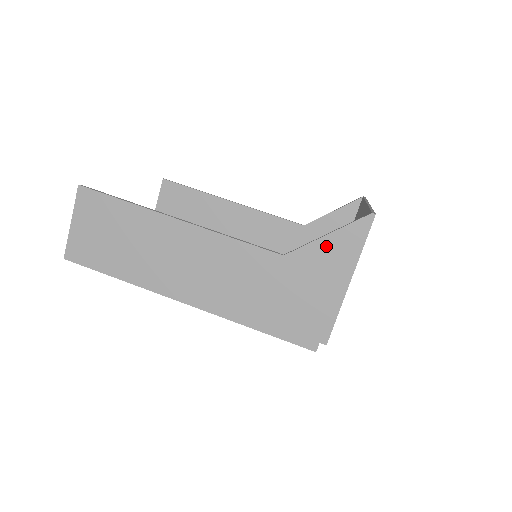
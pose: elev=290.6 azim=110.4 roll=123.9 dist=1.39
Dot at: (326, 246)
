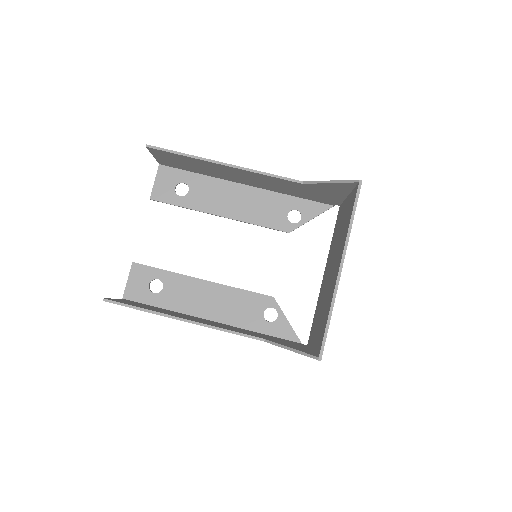
Dot at: occluded
